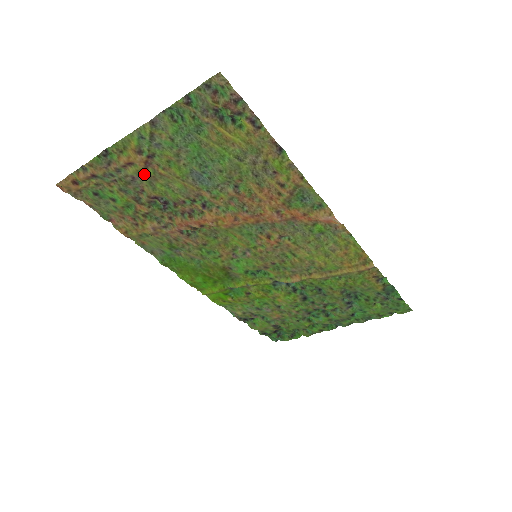
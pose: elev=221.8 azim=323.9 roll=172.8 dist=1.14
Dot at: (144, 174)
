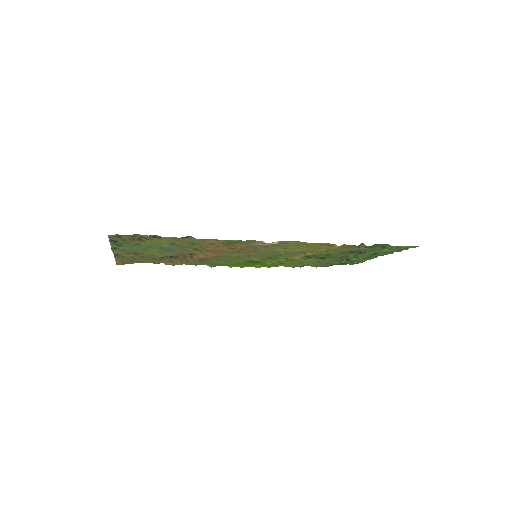
Dot at: (143, 255)
